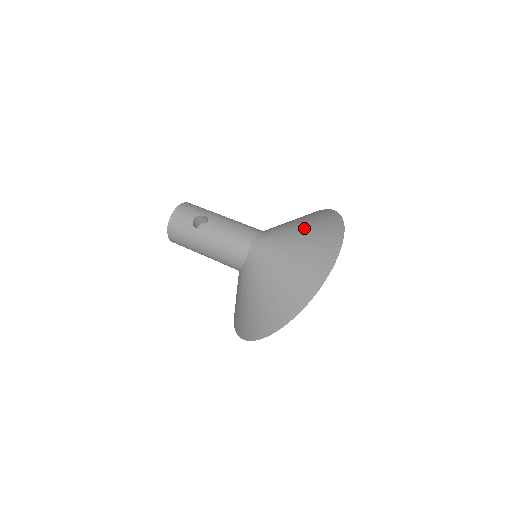
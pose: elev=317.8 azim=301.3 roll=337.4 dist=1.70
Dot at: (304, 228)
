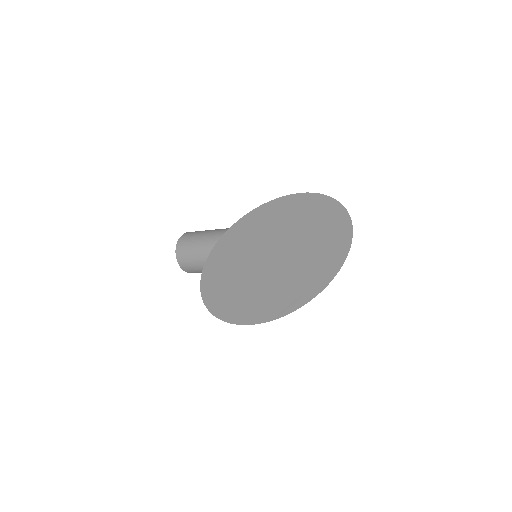
Dot at: occluded
